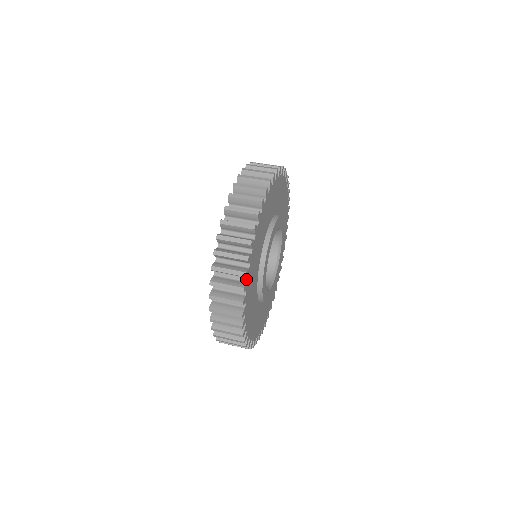
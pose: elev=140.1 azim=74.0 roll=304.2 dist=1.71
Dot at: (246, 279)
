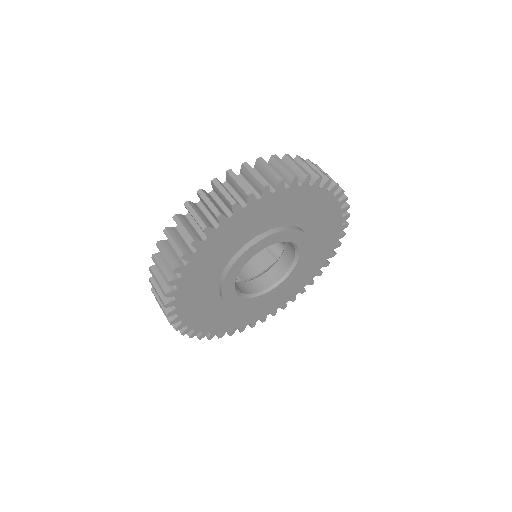
Dot at: (177, 313)
